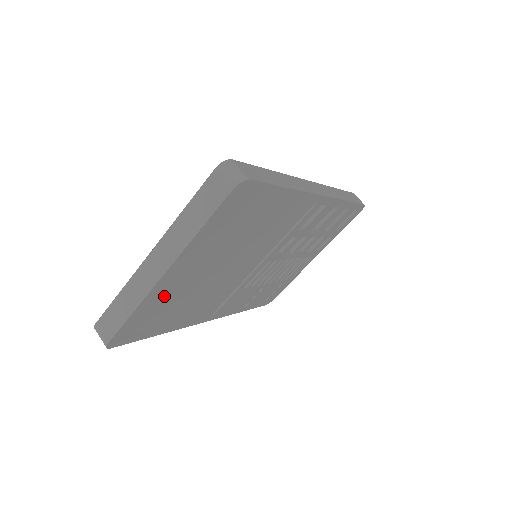
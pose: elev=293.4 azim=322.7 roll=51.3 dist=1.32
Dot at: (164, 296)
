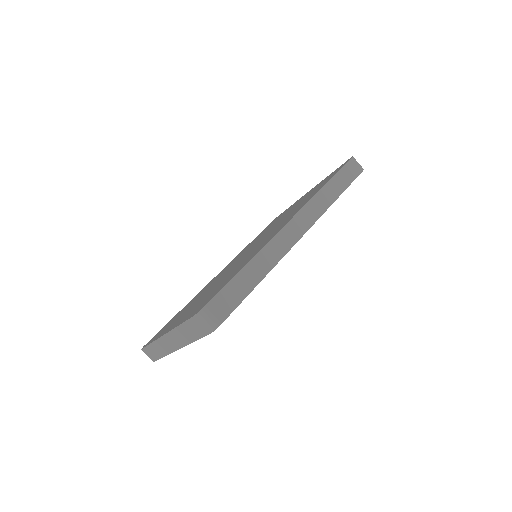
Dot at: occluded
